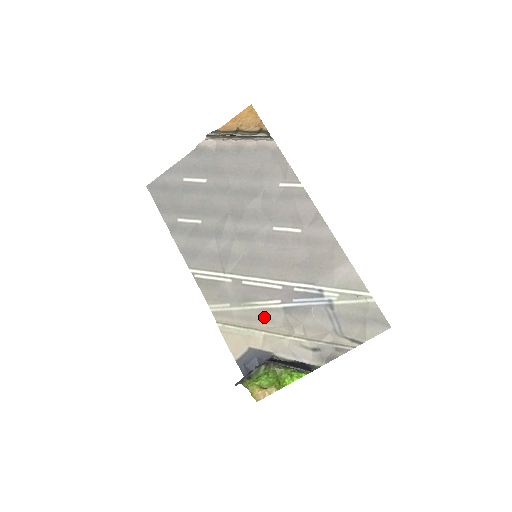
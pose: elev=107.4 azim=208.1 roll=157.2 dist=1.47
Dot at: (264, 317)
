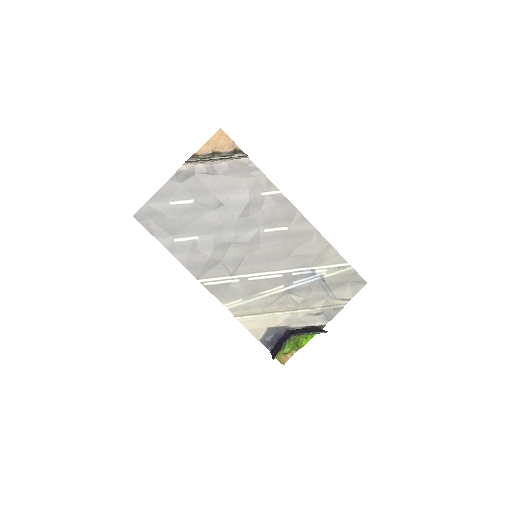
Dot at: (273, 301)
